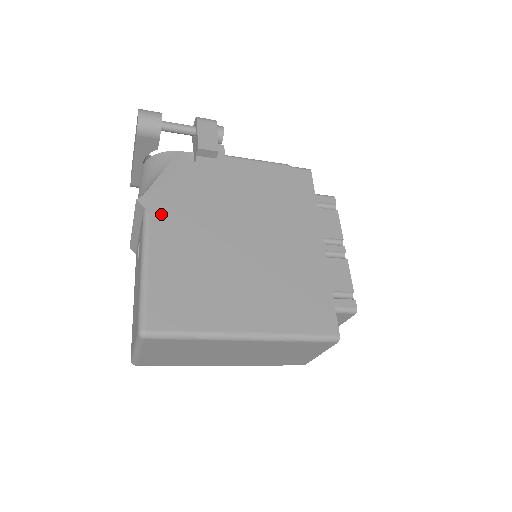
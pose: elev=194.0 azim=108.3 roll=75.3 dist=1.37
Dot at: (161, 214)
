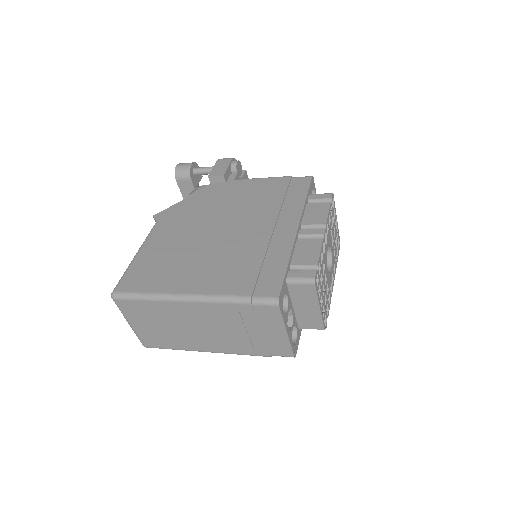
Dot at: (165, 222)
